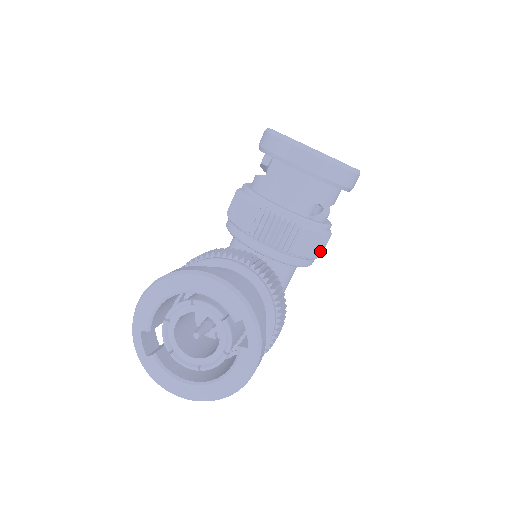
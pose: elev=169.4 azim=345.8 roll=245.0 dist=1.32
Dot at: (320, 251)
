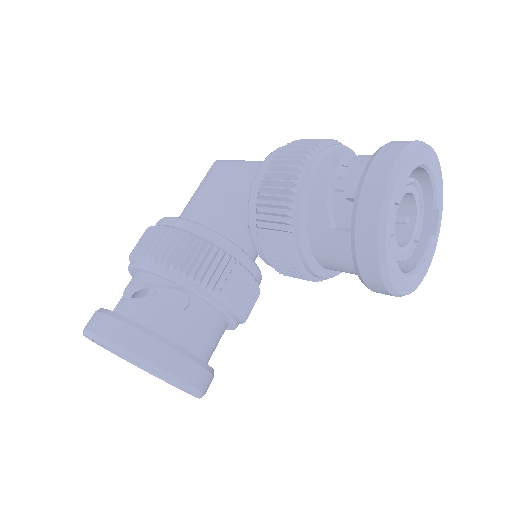
Dot at: occluded
